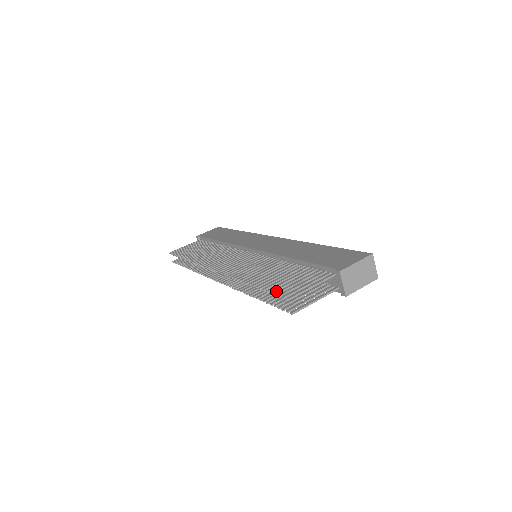
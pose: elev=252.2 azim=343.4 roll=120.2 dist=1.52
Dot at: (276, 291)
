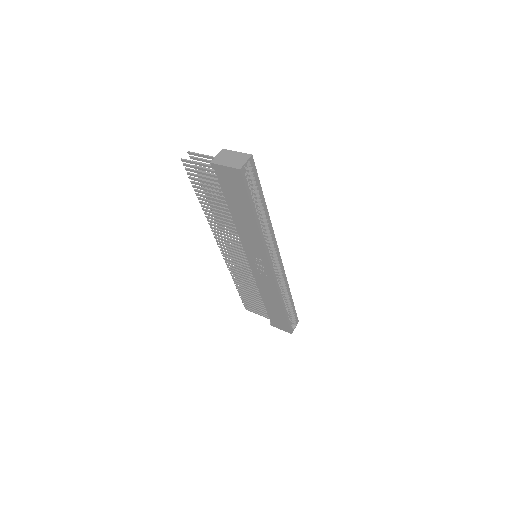
Dot at: occluded
